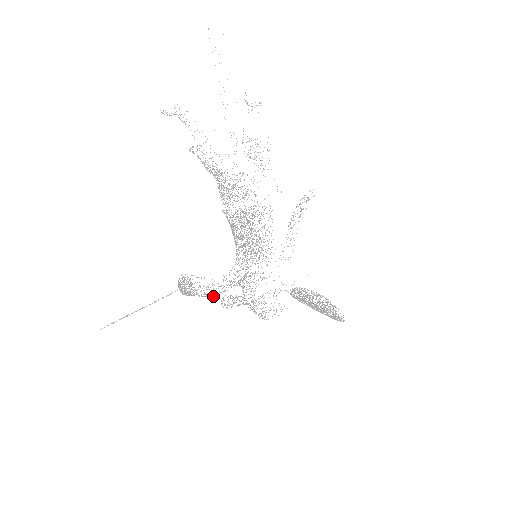
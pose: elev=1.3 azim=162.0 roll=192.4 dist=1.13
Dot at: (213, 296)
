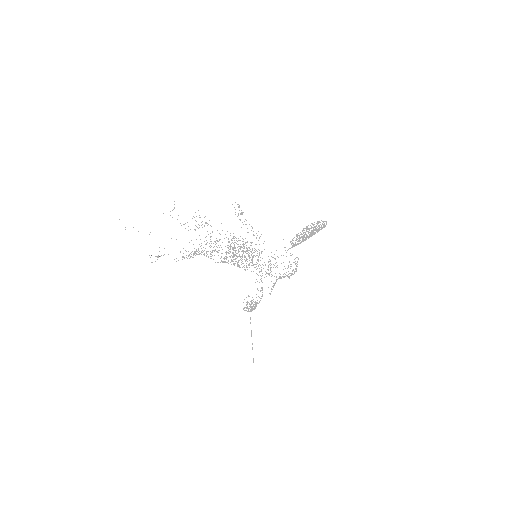
Dot at: (262, 296)
